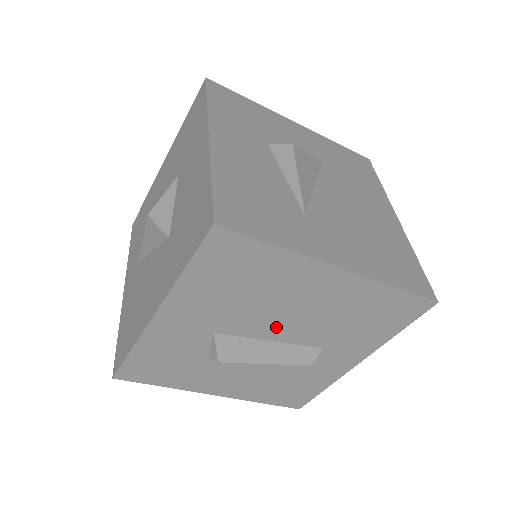
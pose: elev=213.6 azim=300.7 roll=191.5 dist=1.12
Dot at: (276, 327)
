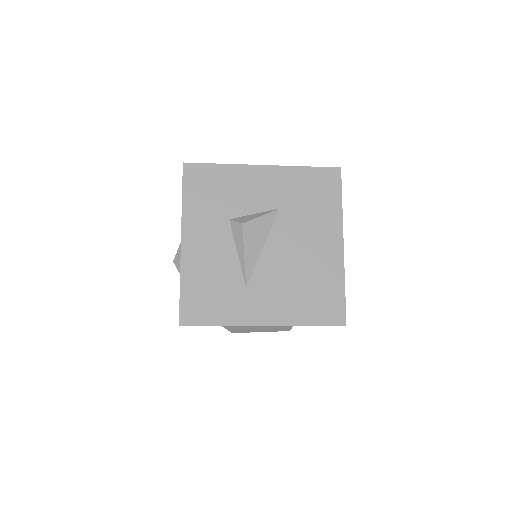
Dot at: occluded
